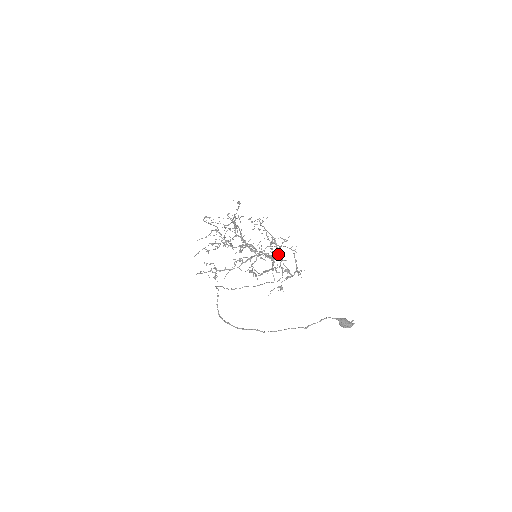
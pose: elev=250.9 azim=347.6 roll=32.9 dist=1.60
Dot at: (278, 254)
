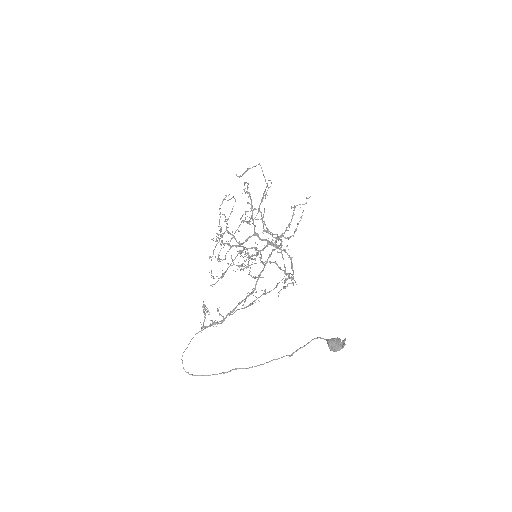
Dot at: occluded
